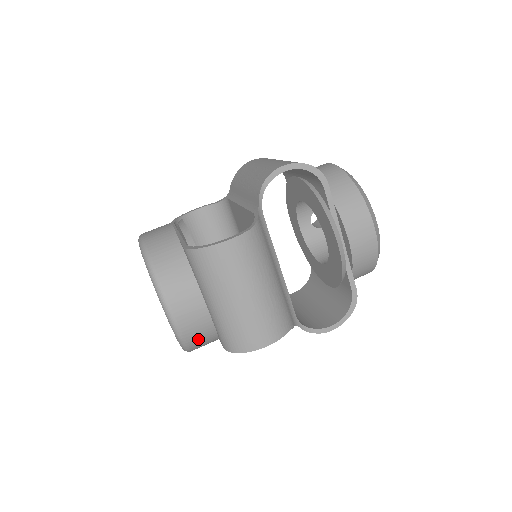
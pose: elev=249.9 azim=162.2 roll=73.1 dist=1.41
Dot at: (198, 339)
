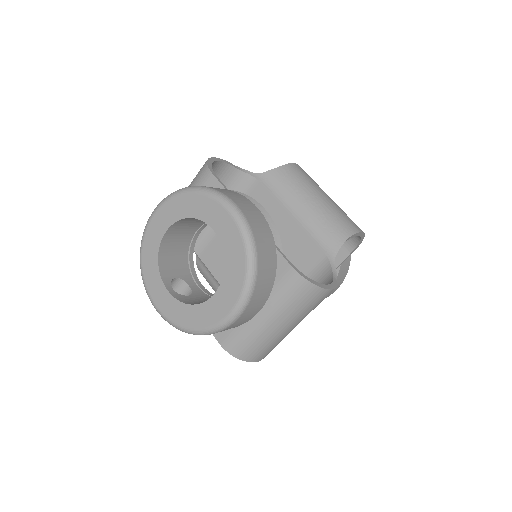
Dot at: occluded
